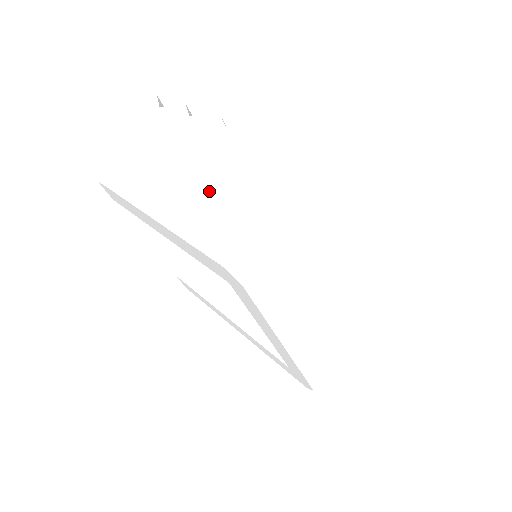
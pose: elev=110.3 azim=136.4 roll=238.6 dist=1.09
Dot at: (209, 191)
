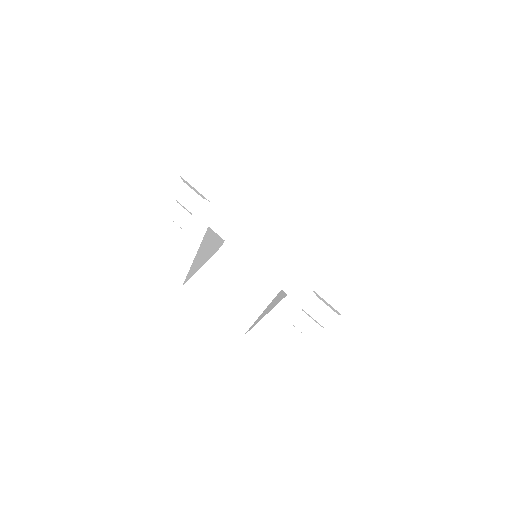
Dot at: (182, 184)
